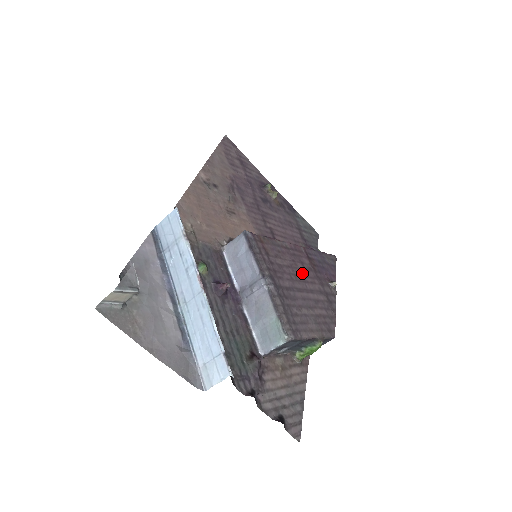
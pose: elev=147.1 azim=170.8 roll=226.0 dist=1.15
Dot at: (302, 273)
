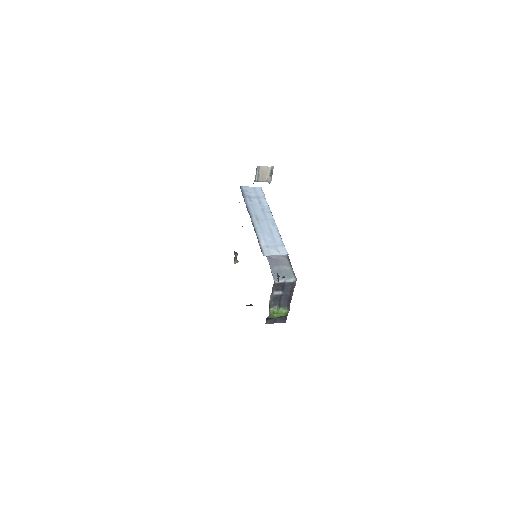
Dot at: occluded
